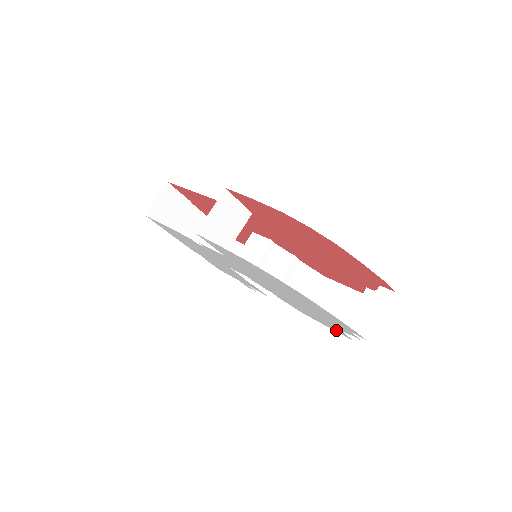
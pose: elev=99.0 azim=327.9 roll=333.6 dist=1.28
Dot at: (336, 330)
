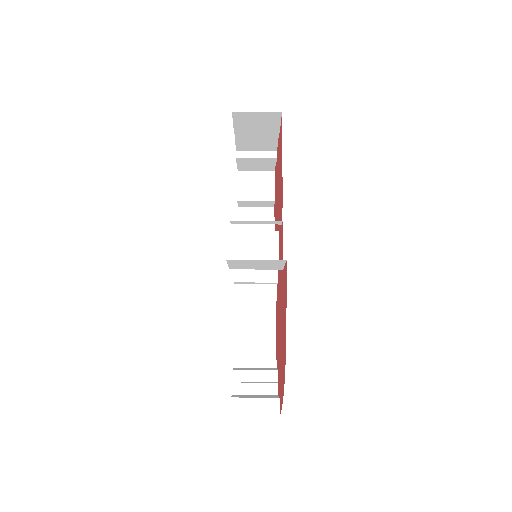
Dot at: occluded
